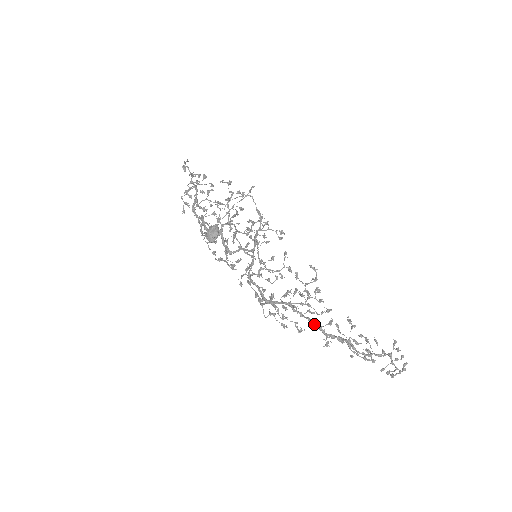
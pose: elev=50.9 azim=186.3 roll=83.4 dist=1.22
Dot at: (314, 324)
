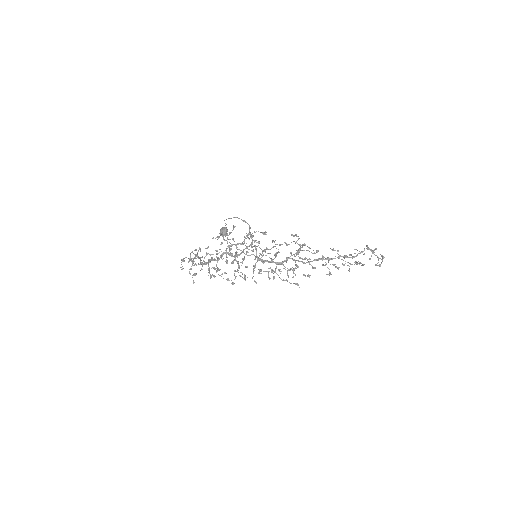
Dot at: (313, 260)
